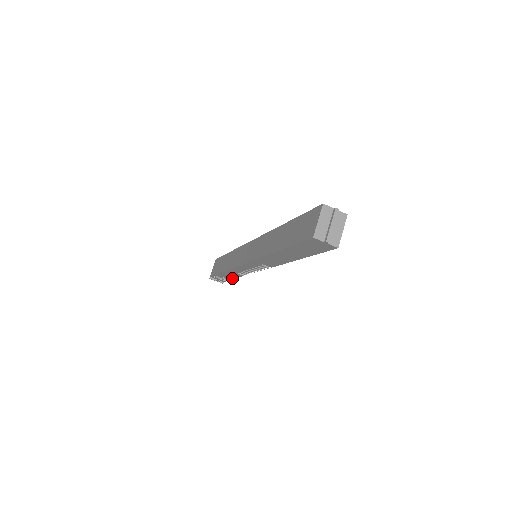
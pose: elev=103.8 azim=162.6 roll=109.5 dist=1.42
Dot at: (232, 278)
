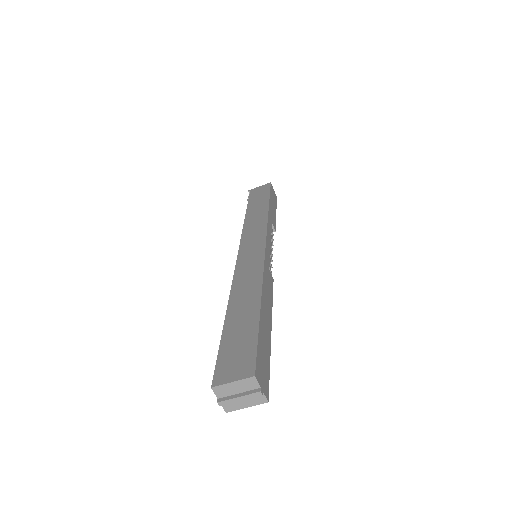
Dot at: occluded
